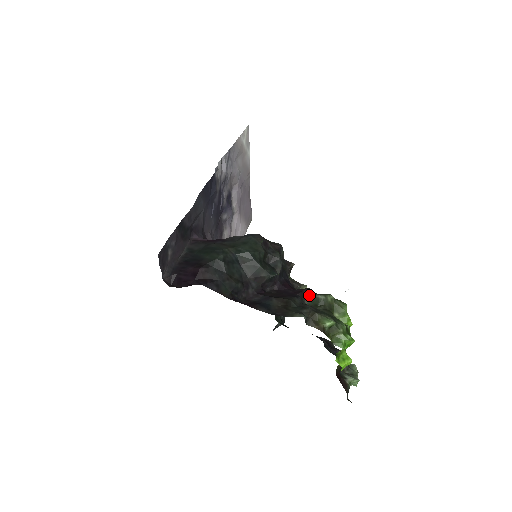
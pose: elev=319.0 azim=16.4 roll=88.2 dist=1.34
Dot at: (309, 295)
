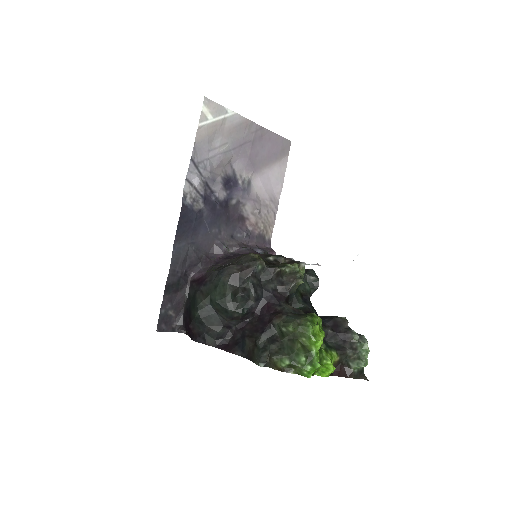
Dot at: (277, 324)
